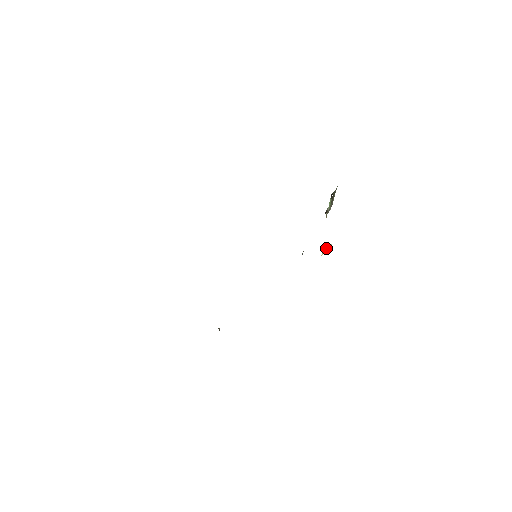
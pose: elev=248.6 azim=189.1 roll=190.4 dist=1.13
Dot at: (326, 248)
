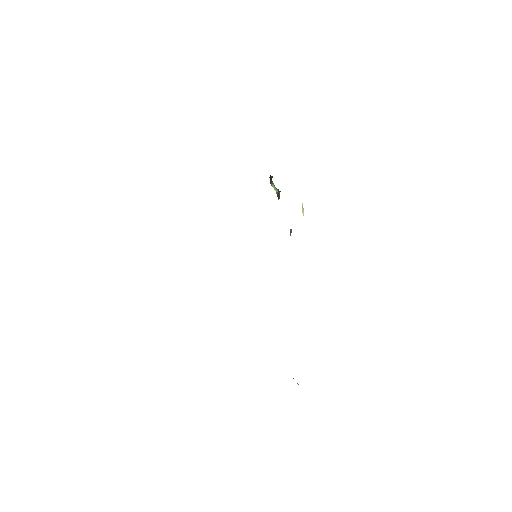
Dot at: (302, 208)
